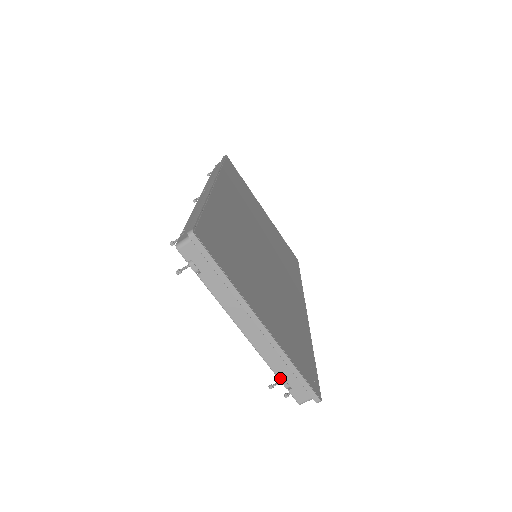
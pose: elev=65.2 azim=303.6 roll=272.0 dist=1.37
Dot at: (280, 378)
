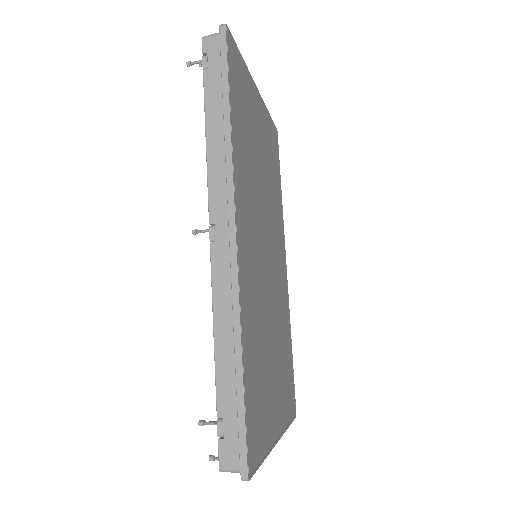
Dot at: occluded
